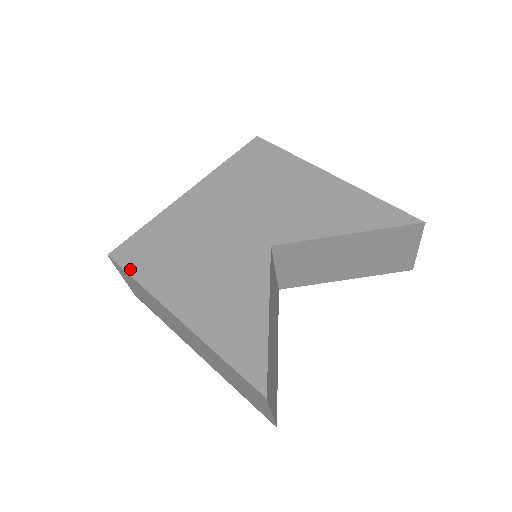
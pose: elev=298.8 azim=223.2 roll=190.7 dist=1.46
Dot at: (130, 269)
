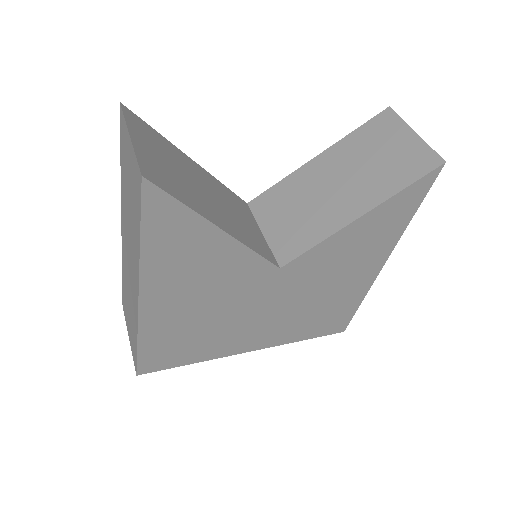
Dot at: occluded
